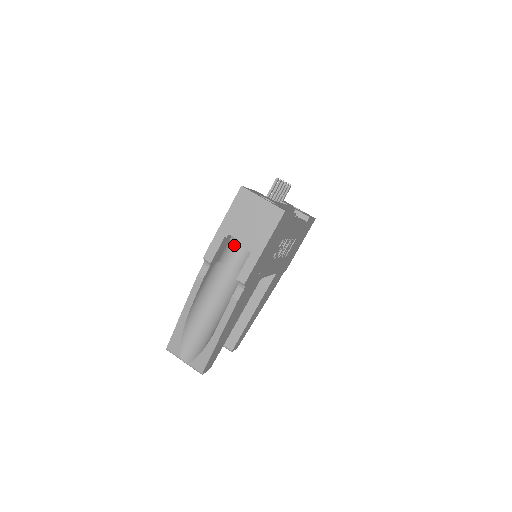
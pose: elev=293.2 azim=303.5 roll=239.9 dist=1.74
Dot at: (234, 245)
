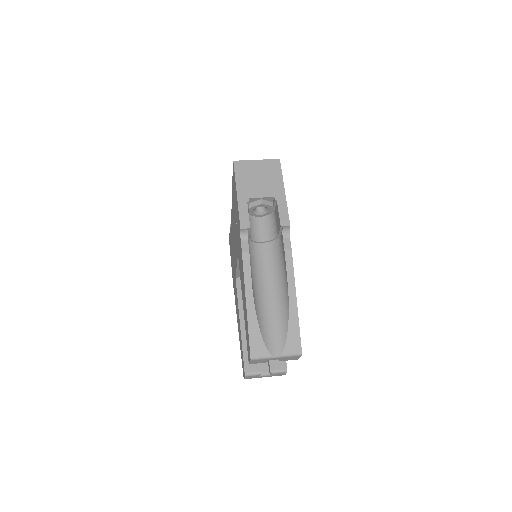
Dot at: (250, 222)
